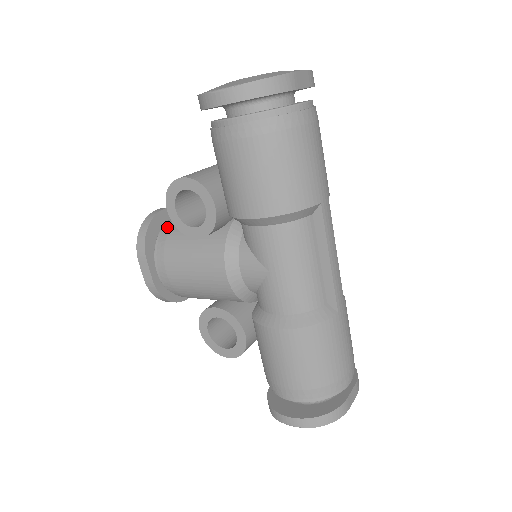
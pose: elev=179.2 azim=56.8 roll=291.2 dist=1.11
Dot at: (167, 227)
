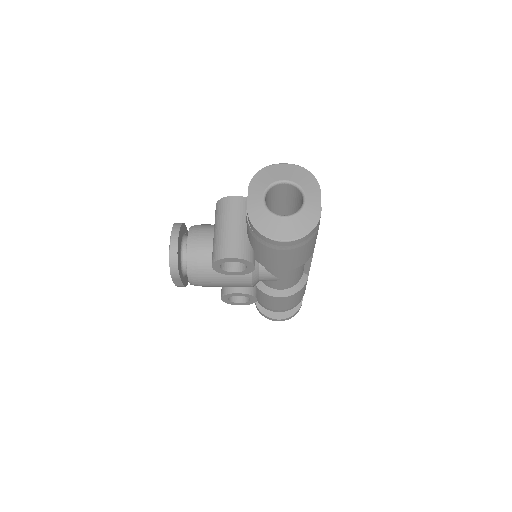
Dot at: (193, 258)
